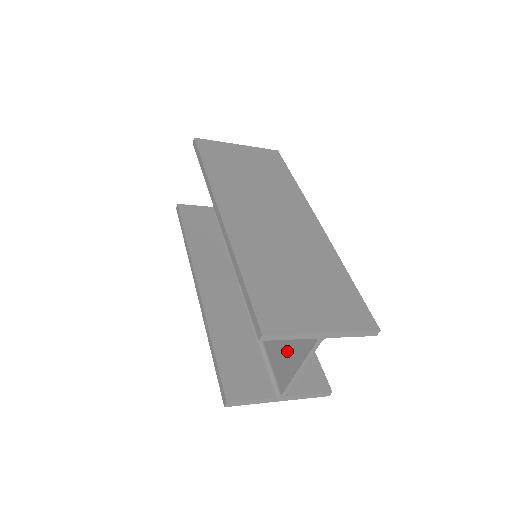
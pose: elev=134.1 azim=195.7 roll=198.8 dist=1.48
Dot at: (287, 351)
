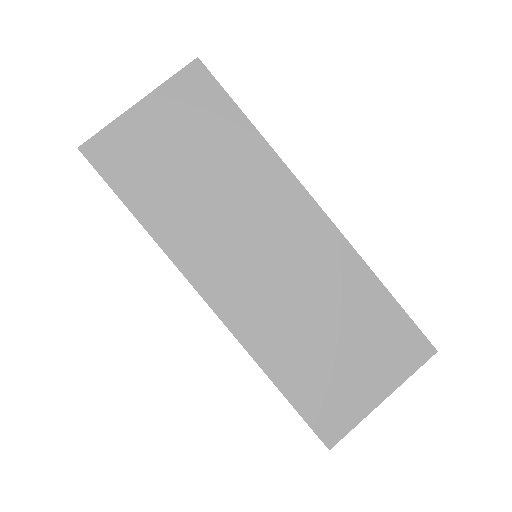
Dot at: occluded
